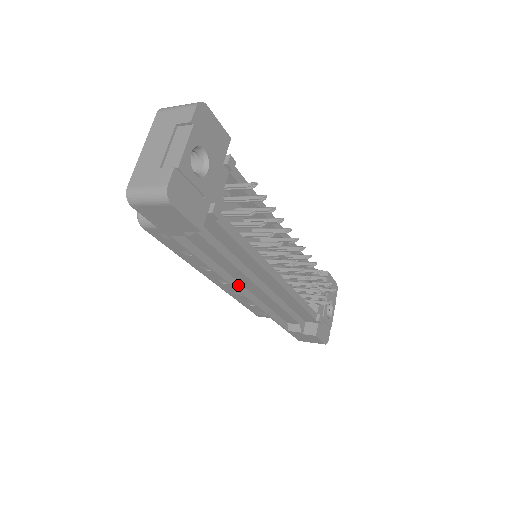
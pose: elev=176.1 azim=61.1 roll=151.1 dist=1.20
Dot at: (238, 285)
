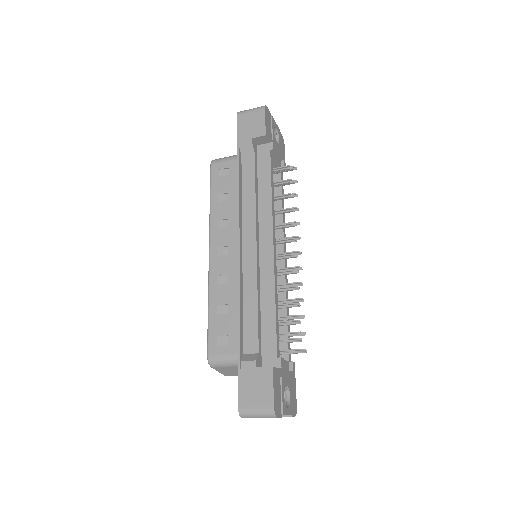
Dot at: (241, 236)
